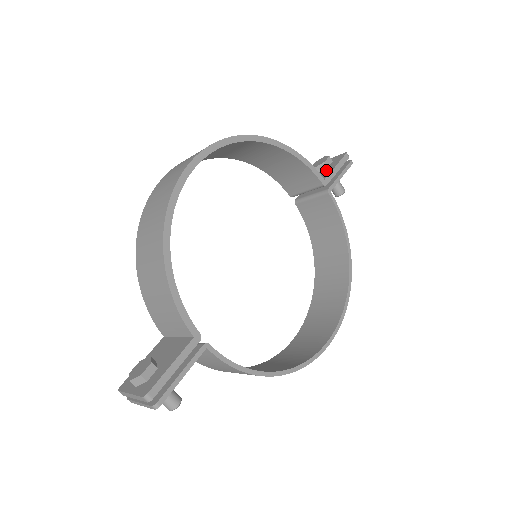
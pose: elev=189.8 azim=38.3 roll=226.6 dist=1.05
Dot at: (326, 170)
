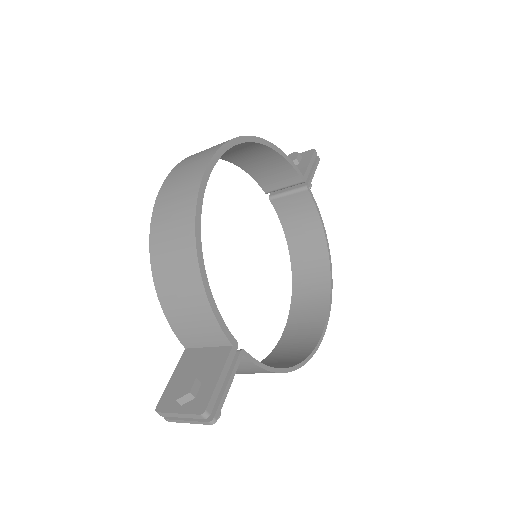
Dot at: (299, 166)
